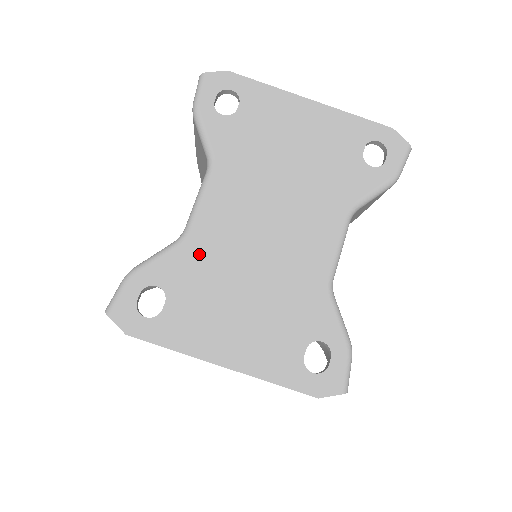
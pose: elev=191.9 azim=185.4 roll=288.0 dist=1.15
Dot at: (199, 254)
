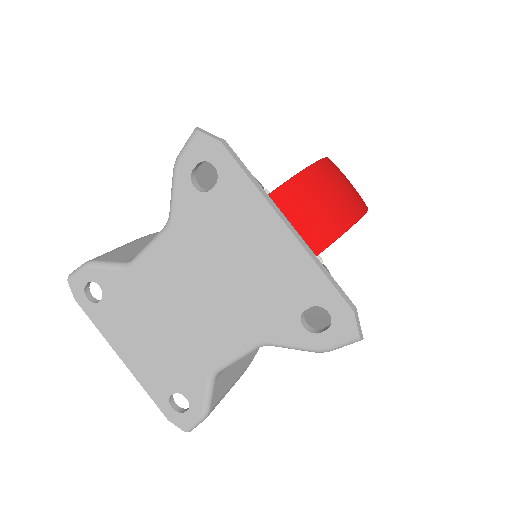
Dot at: (132, 287)
